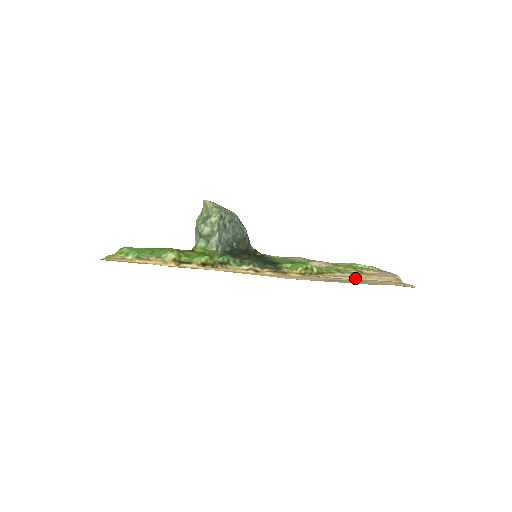
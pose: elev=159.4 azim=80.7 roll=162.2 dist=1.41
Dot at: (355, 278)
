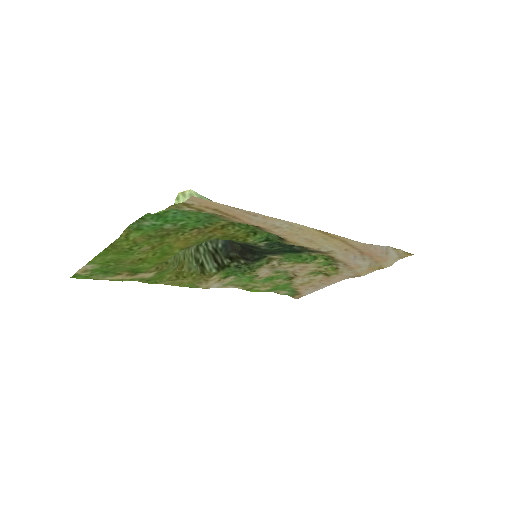
Dot at: (351, 266)
